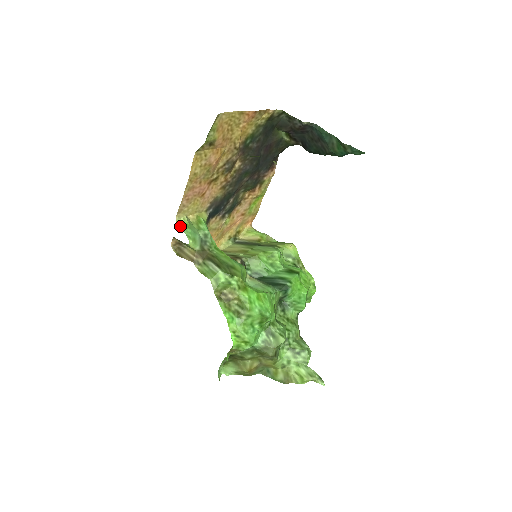
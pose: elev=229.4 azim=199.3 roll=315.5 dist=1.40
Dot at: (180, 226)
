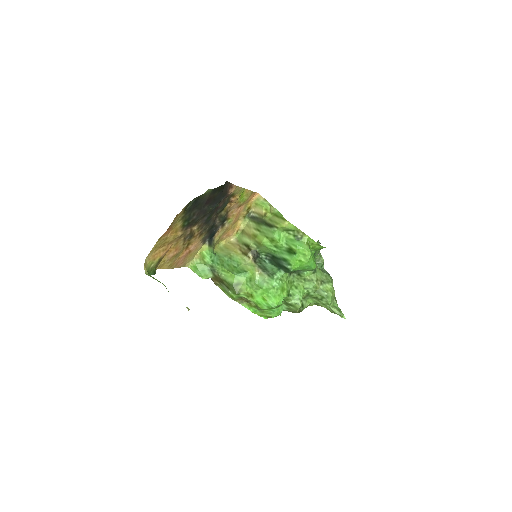
Dot at: (192, 270)
